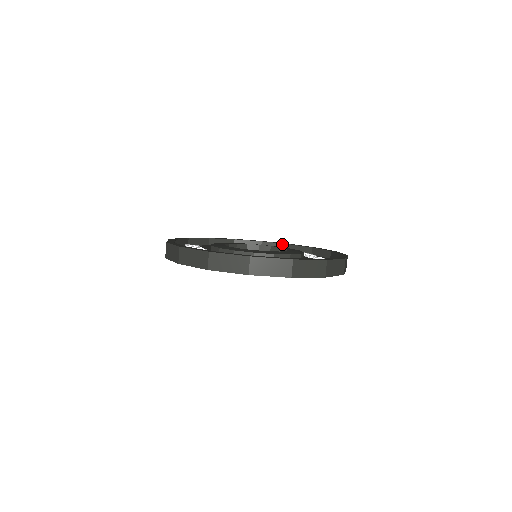
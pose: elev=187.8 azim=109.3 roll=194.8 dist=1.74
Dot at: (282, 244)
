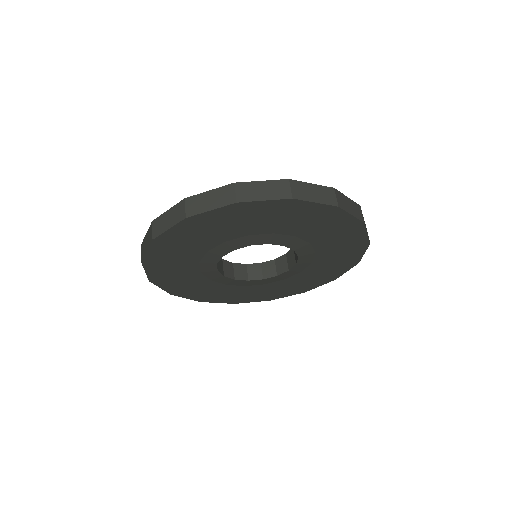
Dot at: occluded
